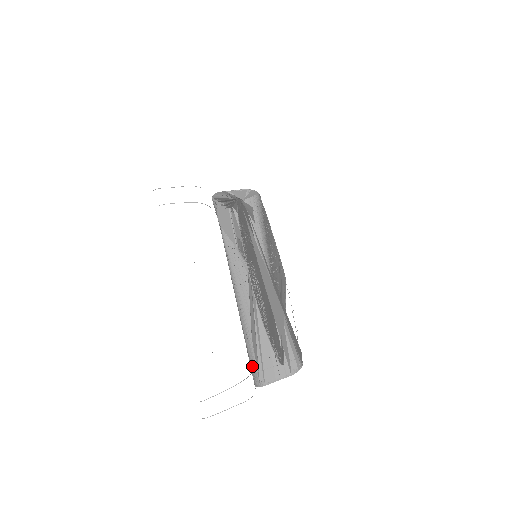
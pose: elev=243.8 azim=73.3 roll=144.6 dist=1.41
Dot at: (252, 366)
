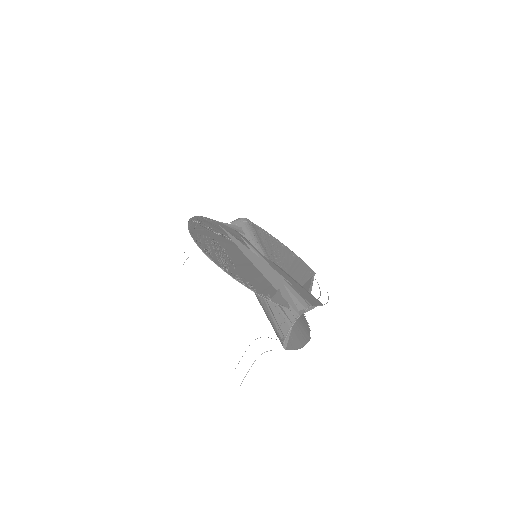
Dot at: (276, 333)
